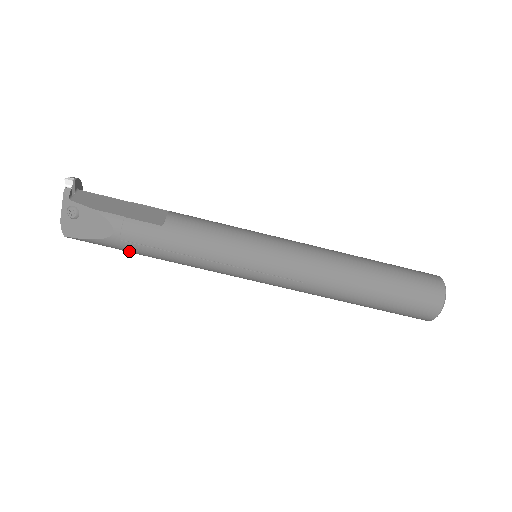
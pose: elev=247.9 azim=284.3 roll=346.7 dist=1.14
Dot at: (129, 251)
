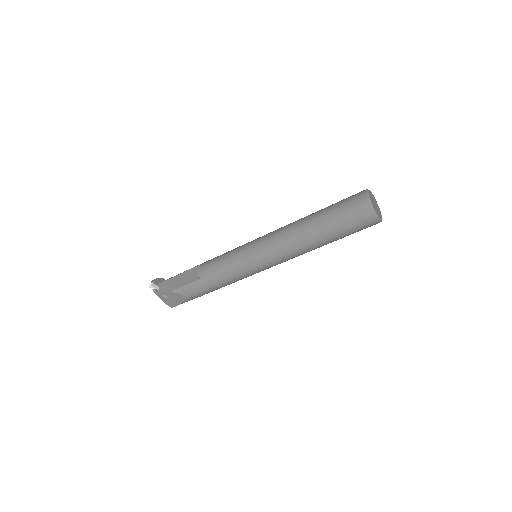
Dot at: occluded
